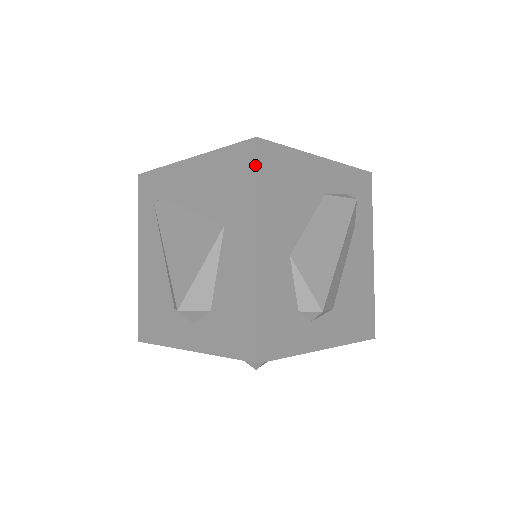
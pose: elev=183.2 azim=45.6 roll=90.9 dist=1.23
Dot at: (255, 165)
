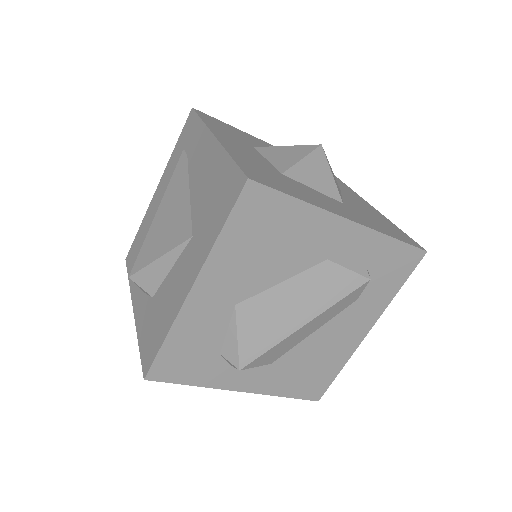
Dot at: (231, 207)
